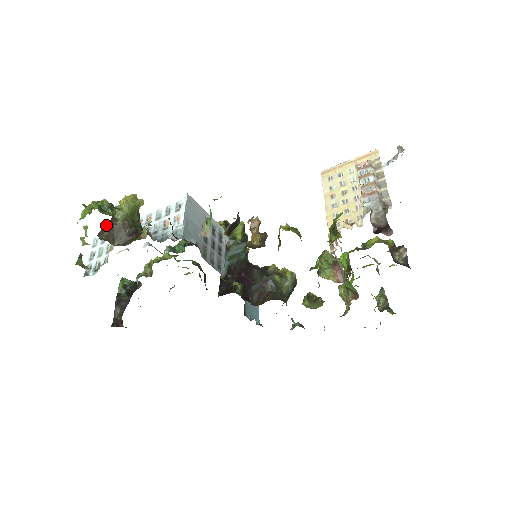
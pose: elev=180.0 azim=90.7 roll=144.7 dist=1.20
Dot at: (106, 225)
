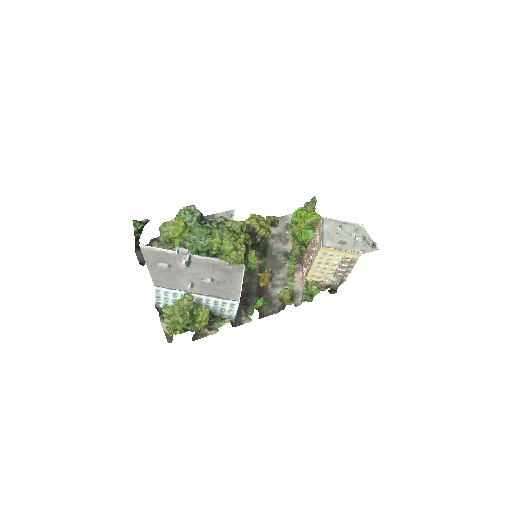
Dot at: occluded
